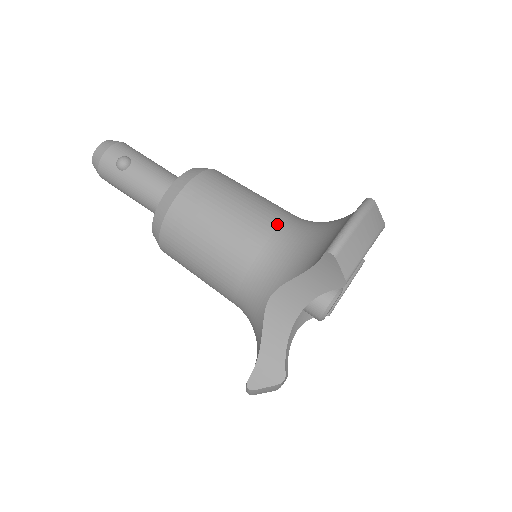
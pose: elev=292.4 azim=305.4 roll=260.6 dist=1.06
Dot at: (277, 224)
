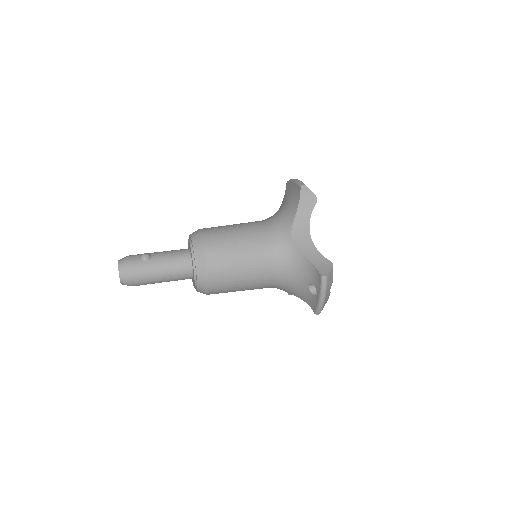
Dot at: (259, 221)
